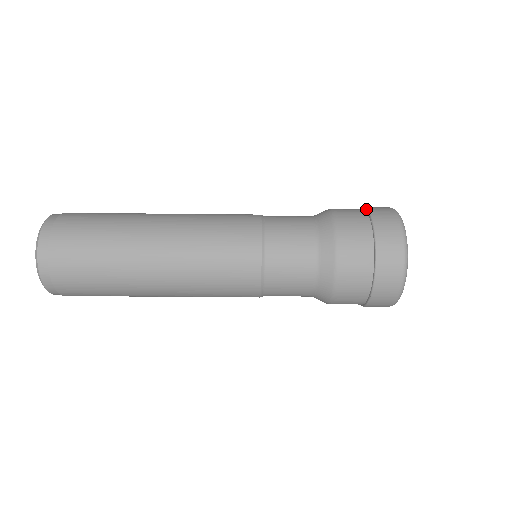
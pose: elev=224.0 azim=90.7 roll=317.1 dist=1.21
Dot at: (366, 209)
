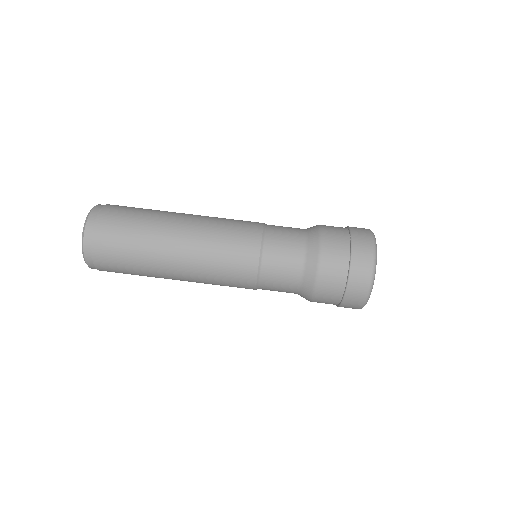
Dot at: (349, 228)
